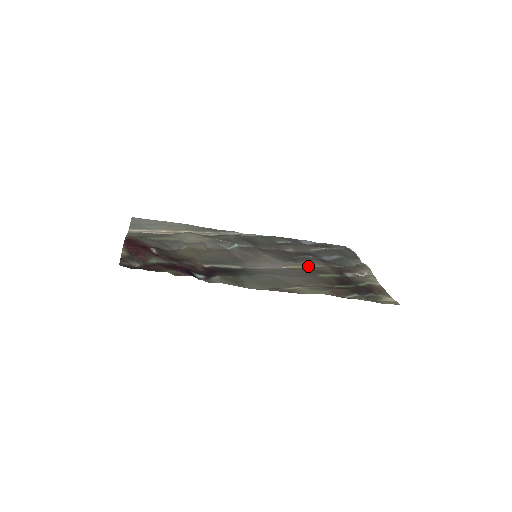
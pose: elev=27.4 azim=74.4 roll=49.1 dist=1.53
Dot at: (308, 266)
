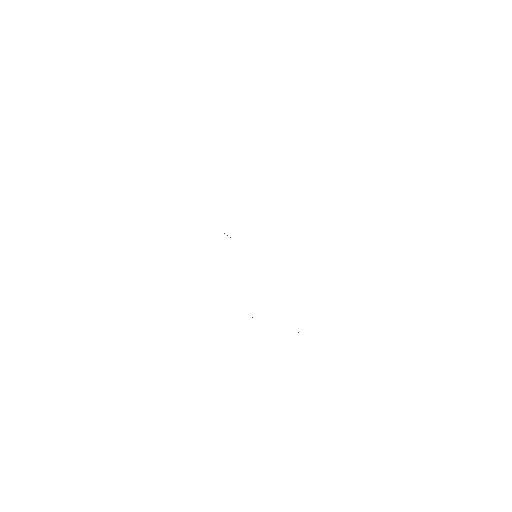
Dot at: occluded
